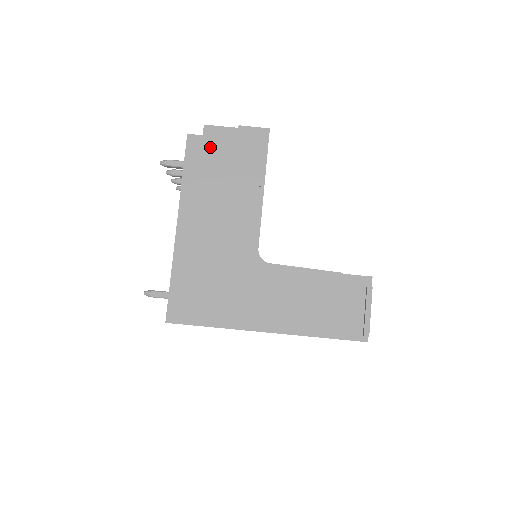
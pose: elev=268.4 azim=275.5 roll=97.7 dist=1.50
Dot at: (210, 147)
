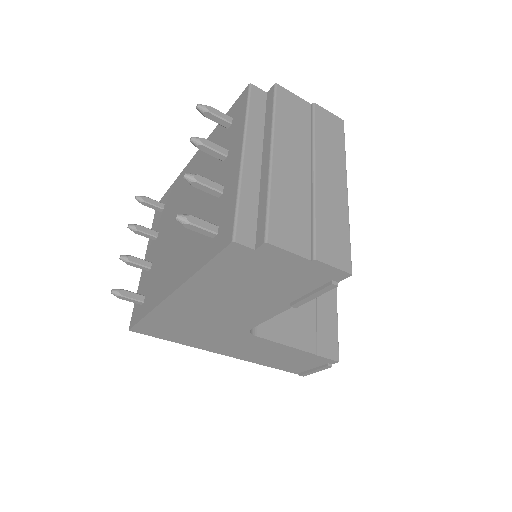
Dot at: (257, 262)
